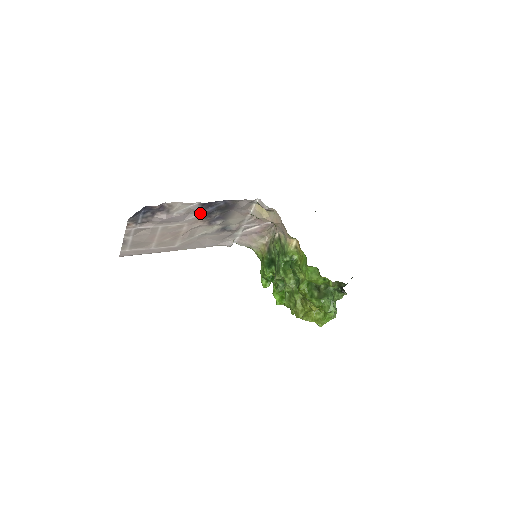
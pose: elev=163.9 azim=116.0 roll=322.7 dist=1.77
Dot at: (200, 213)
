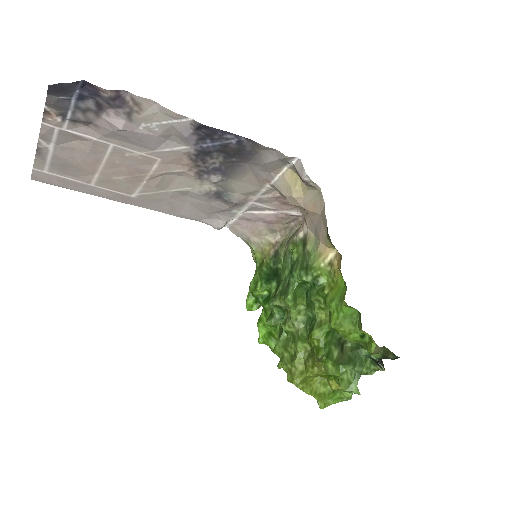
Dot at: (188, 146)
